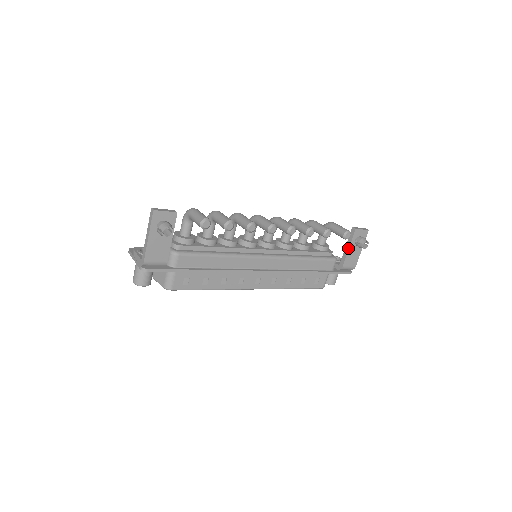
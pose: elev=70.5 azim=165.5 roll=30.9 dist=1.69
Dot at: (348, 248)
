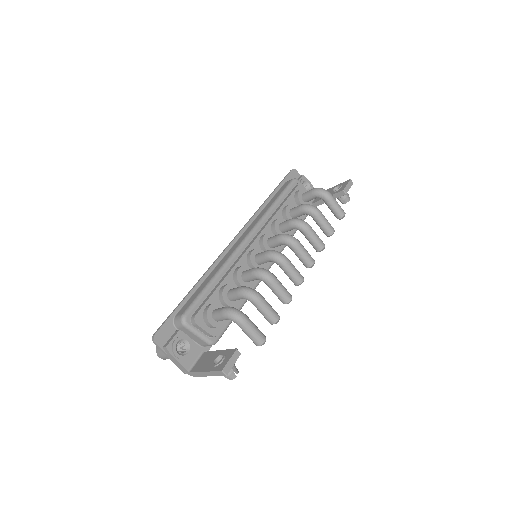
Dot at: occluded
